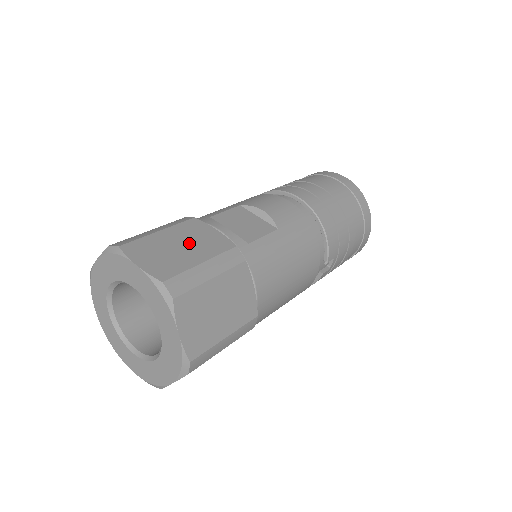
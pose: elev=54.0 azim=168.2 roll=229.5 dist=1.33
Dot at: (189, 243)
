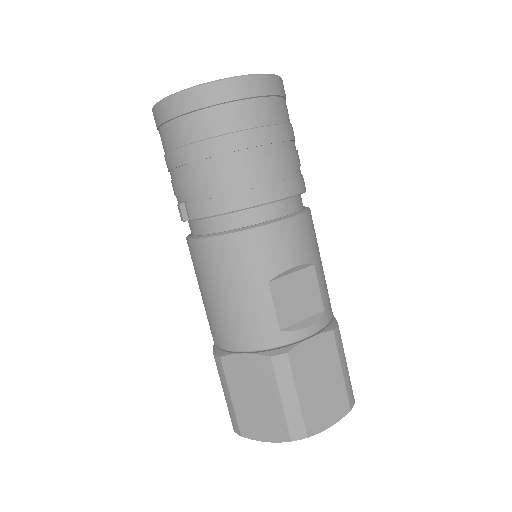
Dot at: (320, 374)
